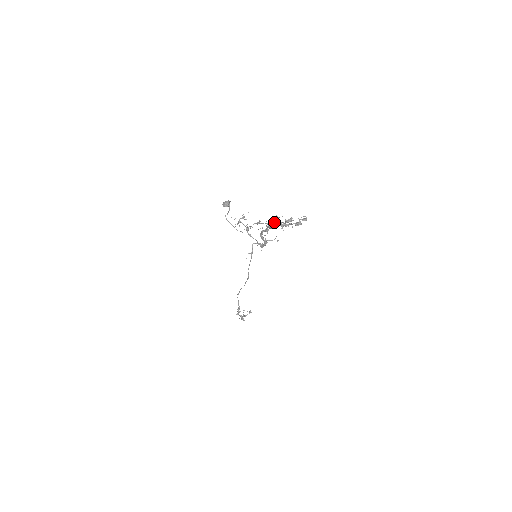
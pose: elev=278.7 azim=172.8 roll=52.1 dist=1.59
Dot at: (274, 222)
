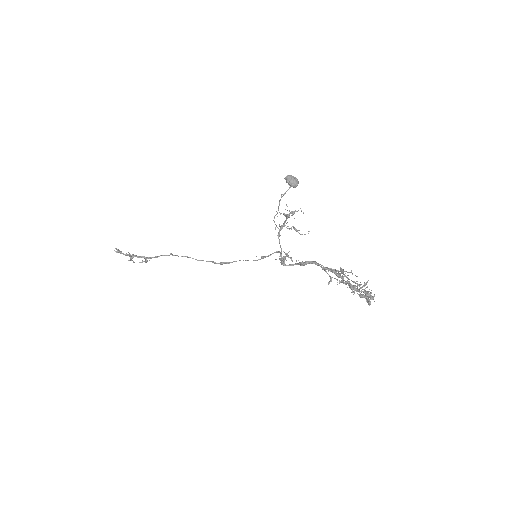
Dot at: (359, 286)
